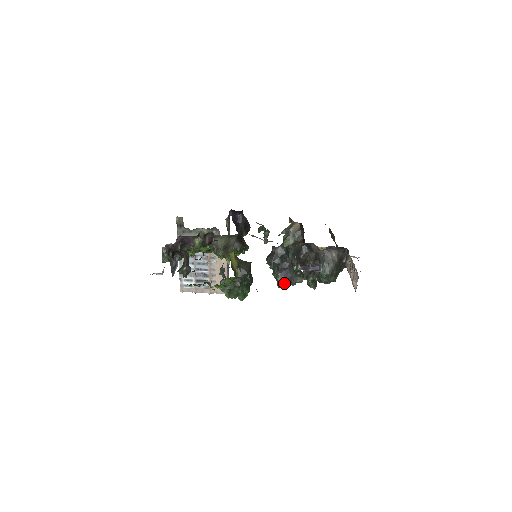
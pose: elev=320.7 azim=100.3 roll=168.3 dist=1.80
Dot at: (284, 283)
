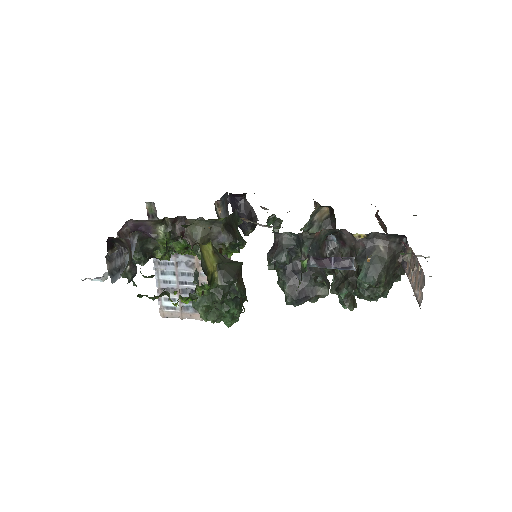
Dot at: (295, 297)
